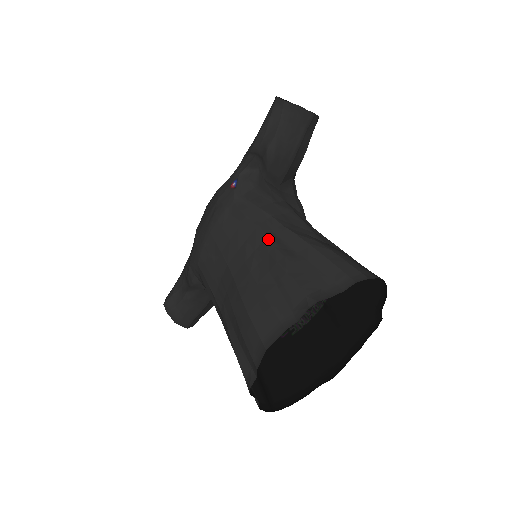
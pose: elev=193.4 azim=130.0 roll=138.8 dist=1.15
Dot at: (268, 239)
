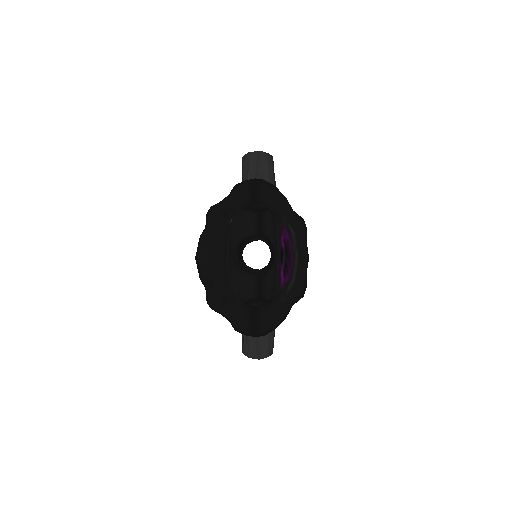
Dot at: (224, 219)
